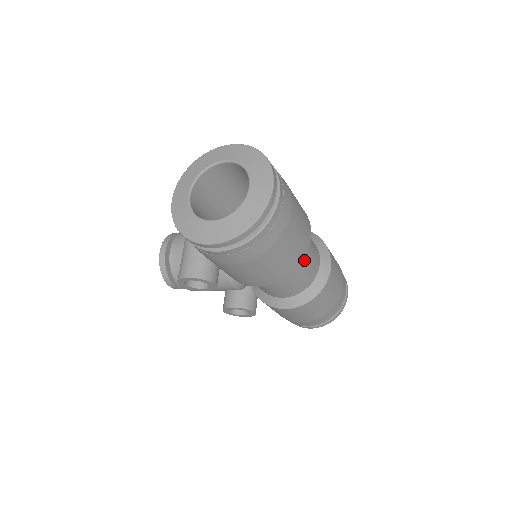
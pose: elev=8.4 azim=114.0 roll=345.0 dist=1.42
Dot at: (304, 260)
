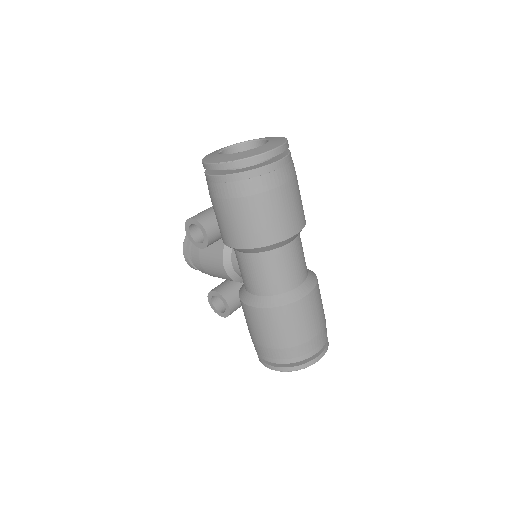
Dot at: (284, 256)
